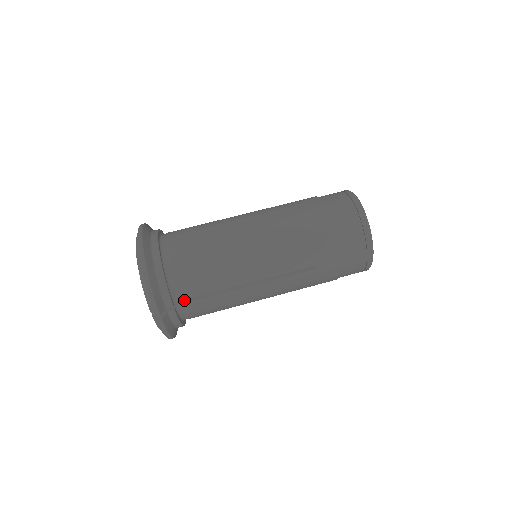
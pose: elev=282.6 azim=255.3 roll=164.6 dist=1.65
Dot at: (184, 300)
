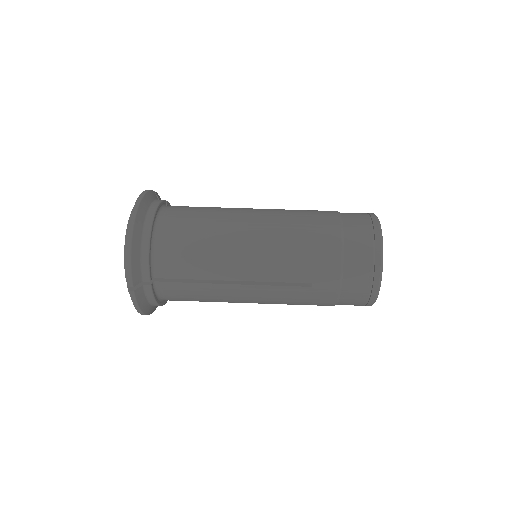
Dot at: (165, 279)
